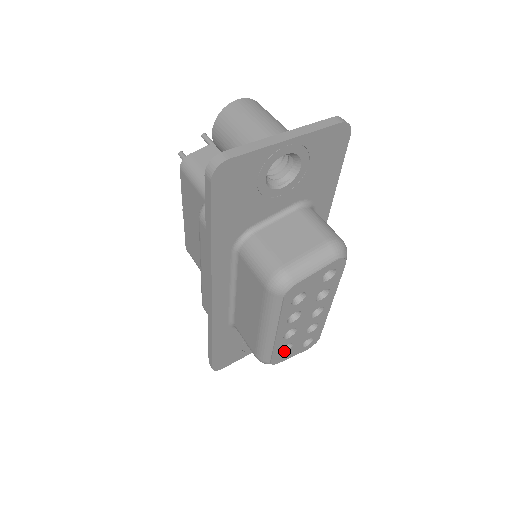
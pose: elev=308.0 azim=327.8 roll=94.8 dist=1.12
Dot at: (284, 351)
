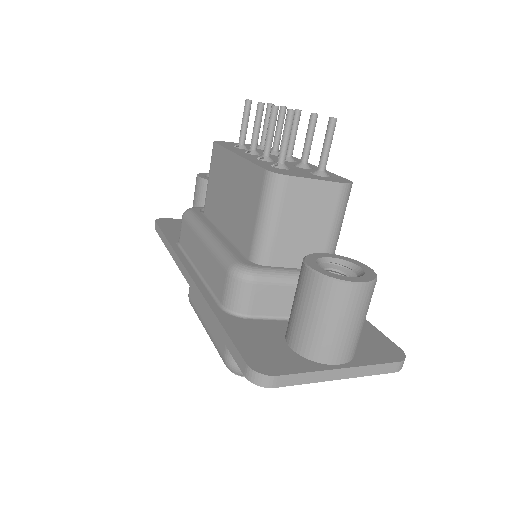
Dot at: occluded
